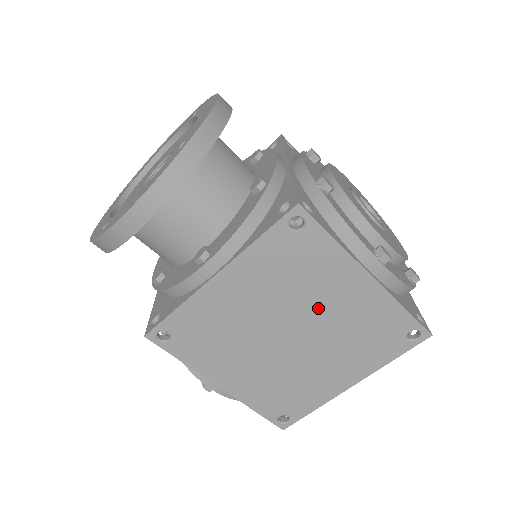
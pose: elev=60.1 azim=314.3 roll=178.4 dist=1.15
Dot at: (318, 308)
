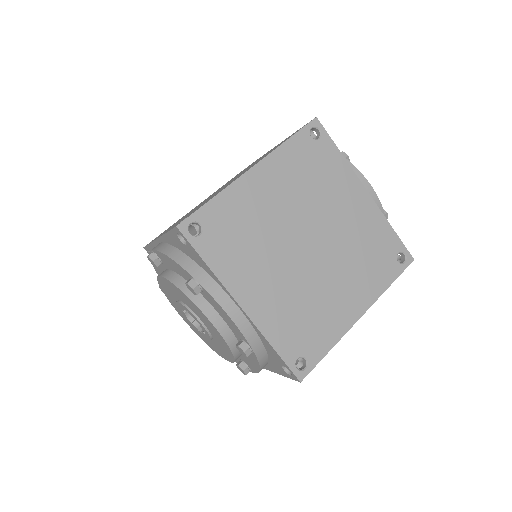
Dot at: occluded
